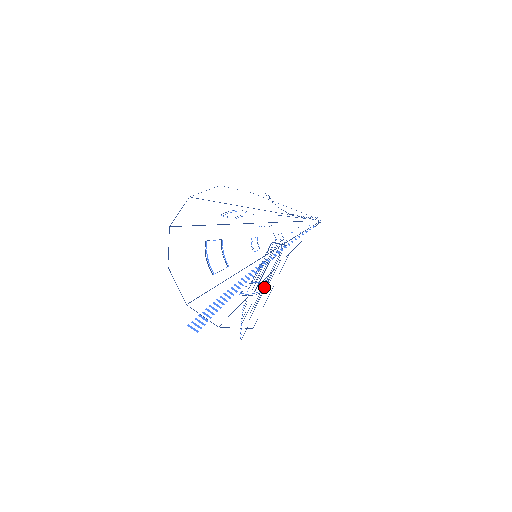
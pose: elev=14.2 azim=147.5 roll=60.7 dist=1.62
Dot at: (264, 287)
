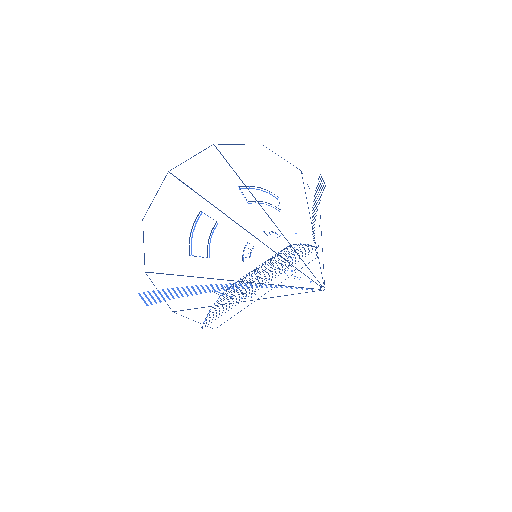
Dot at: occluded
